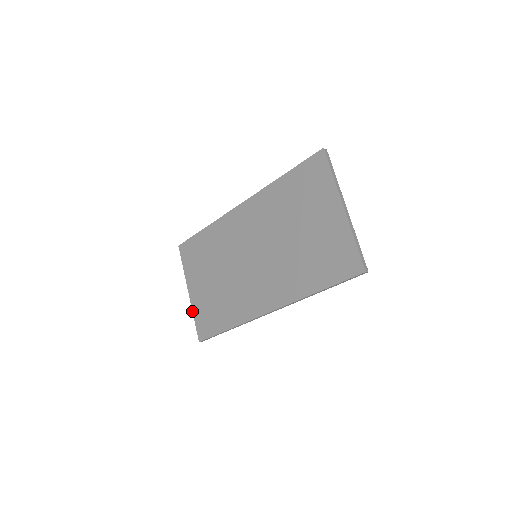
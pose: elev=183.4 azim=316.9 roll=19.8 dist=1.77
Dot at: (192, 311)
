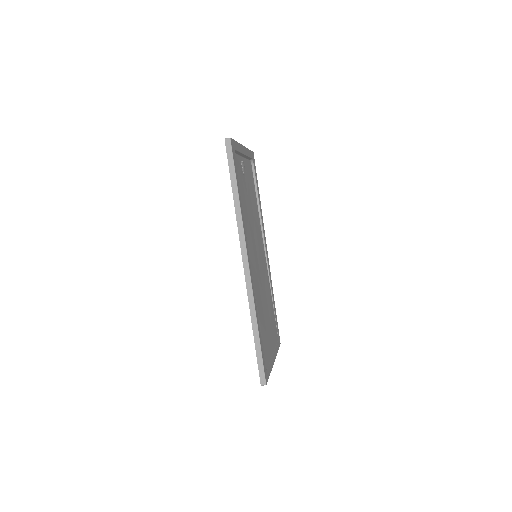
Dot at: occluded
